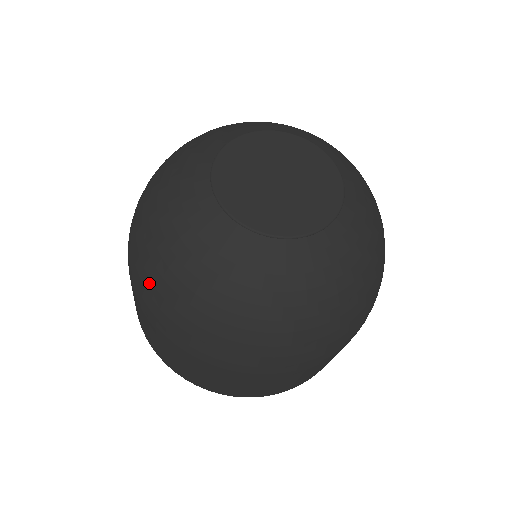
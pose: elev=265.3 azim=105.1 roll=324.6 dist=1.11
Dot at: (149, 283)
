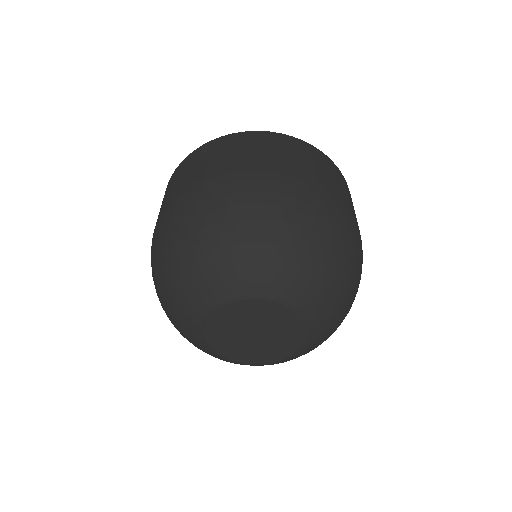
Dot at: (157, 254)
